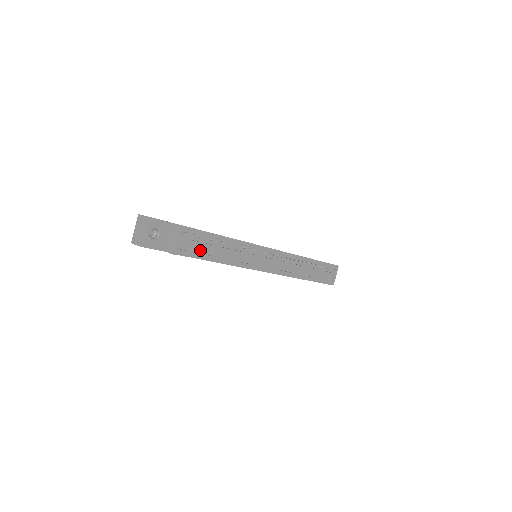
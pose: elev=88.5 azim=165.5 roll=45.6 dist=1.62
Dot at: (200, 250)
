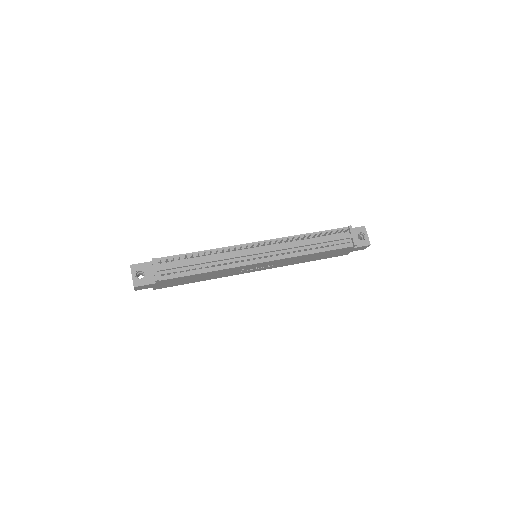
Dot at: (182, 270)
